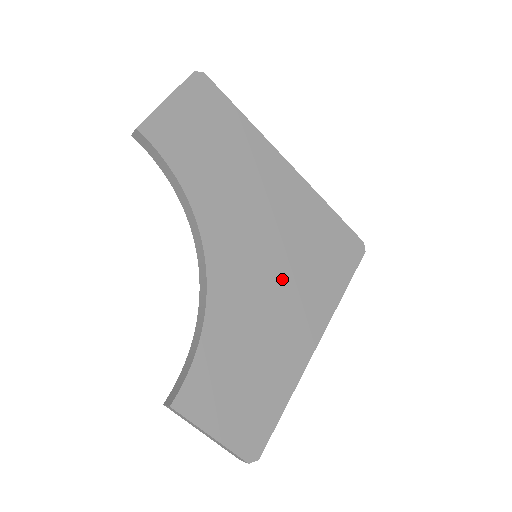
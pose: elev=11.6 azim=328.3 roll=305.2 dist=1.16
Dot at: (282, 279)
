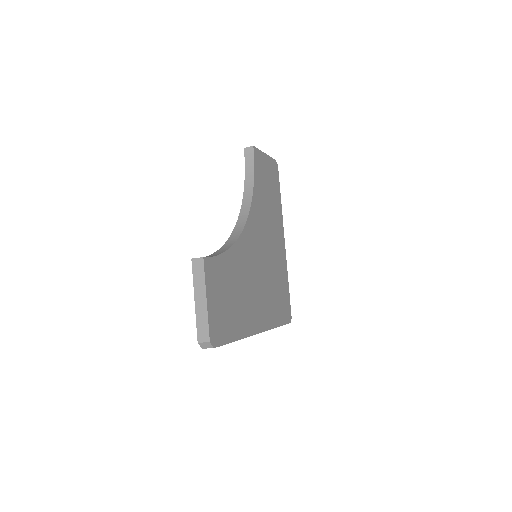
Dot at: (262, 279)
